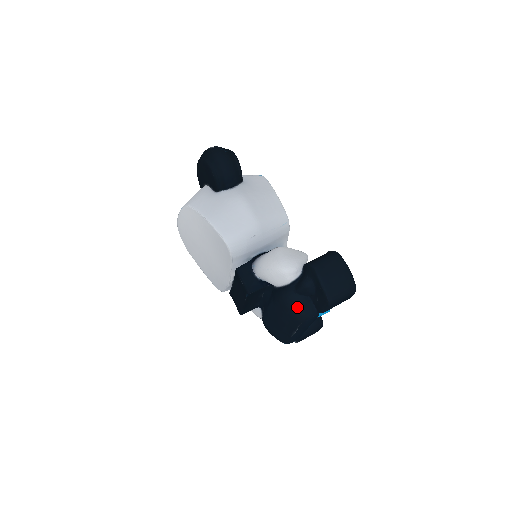
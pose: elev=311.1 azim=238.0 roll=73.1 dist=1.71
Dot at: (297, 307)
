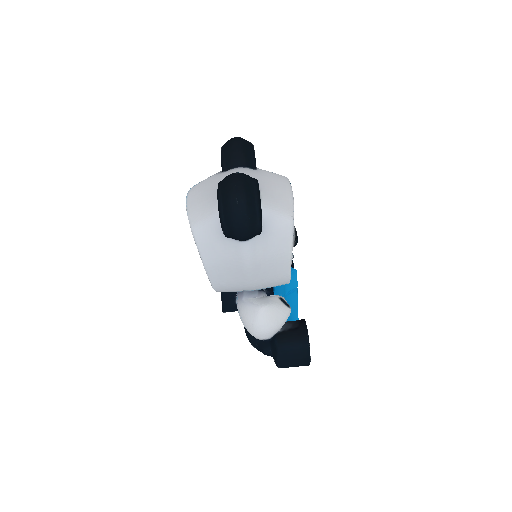
Dot at: occluded
